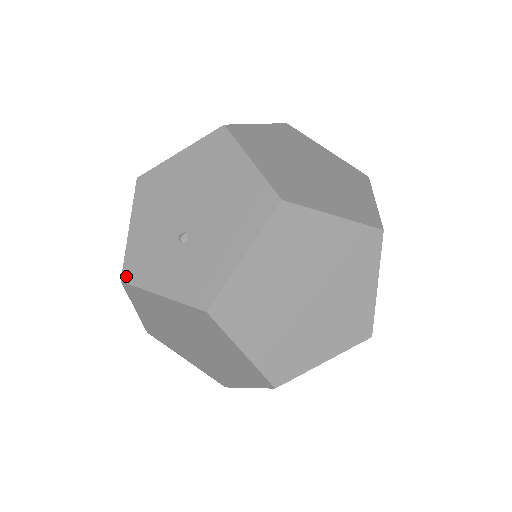
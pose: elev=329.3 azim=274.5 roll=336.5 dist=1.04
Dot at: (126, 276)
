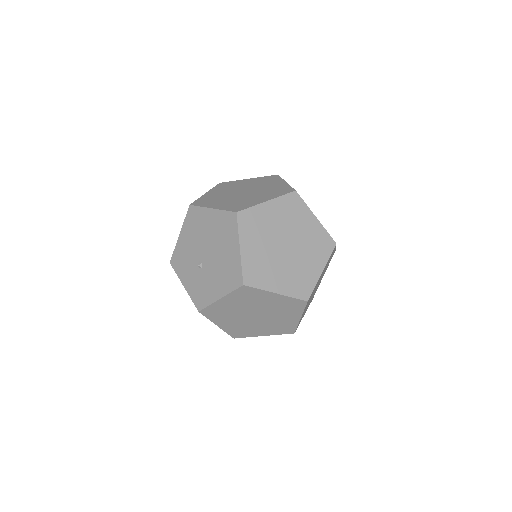
Dot at: (172, 262)
